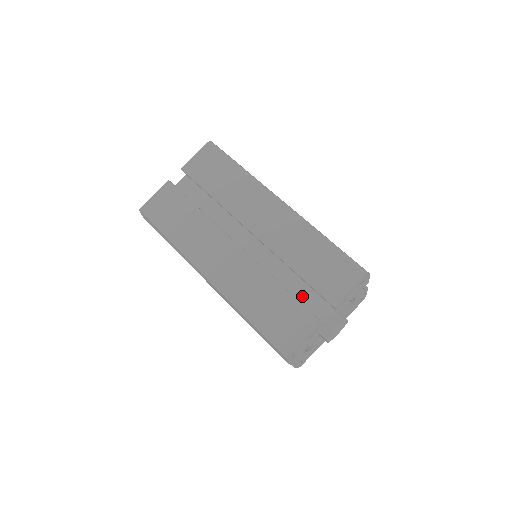
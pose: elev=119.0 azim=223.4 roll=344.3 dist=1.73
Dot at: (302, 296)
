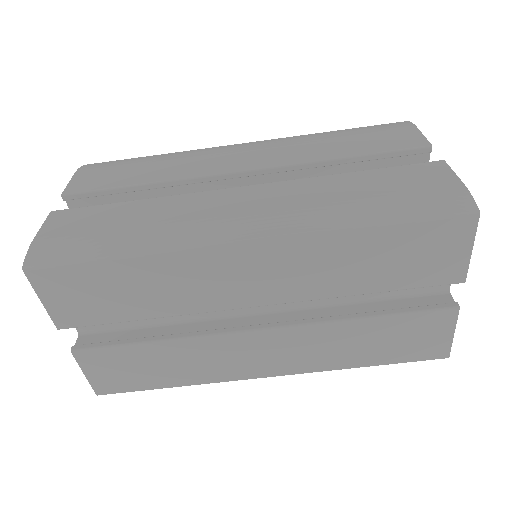
Dot at: occluded
